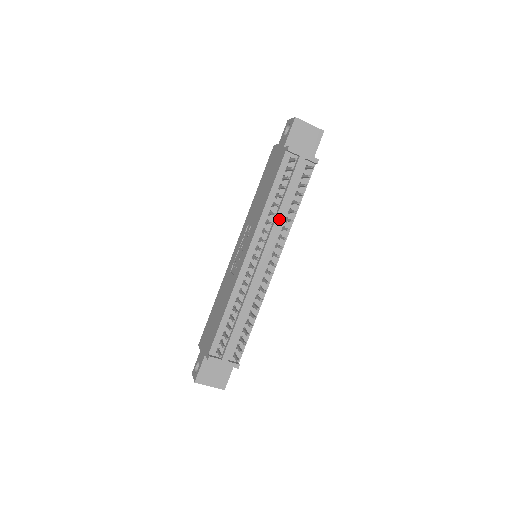
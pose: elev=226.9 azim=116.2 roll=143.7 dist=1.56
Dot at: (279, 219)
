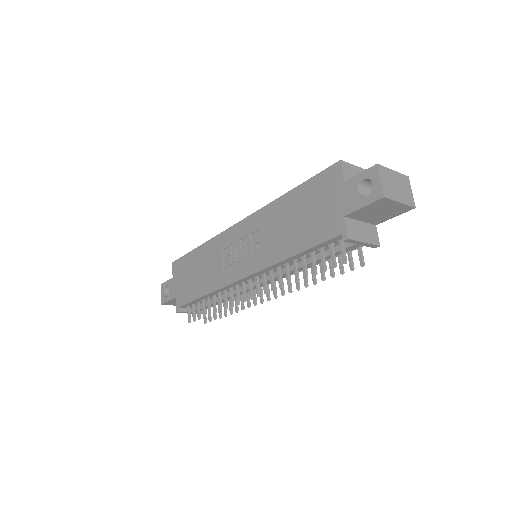
Dot at: occluded
